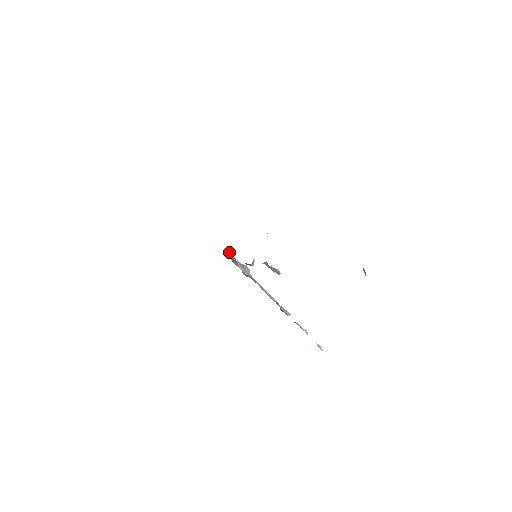
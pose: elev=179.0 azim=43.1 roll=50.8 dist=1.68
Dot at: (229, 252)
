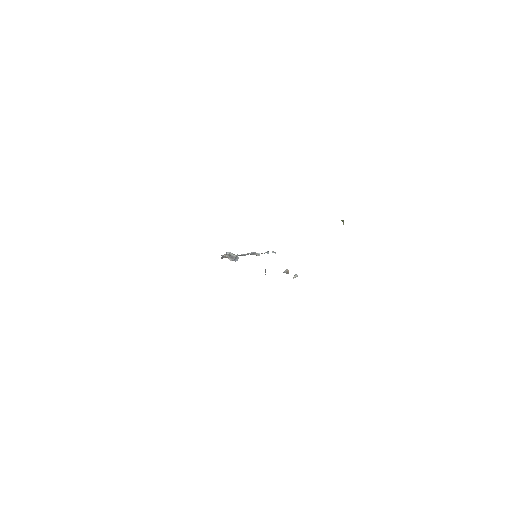
Dot at: occluded
